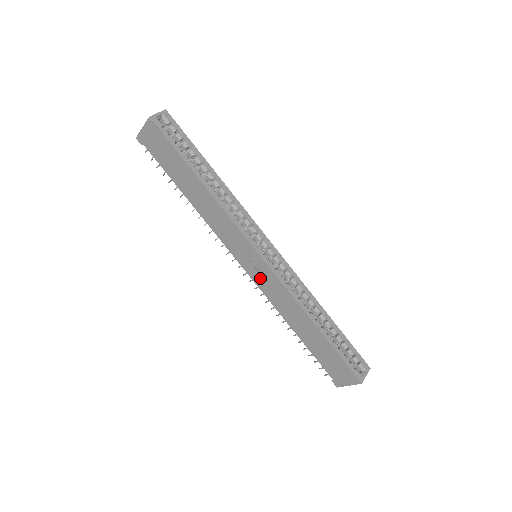
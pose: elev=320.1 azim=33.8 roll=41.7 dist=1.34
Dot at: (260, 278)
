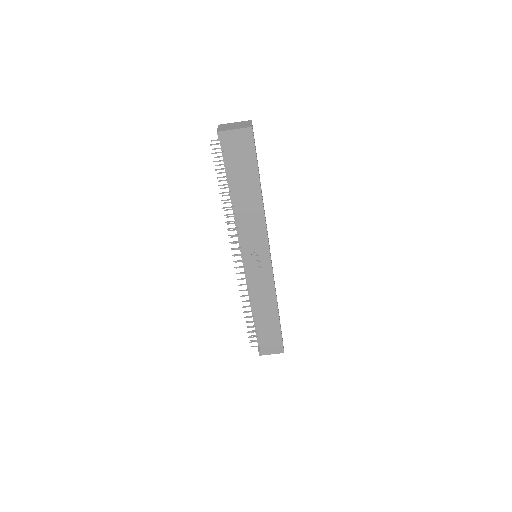
Dot at: (256, 274)
